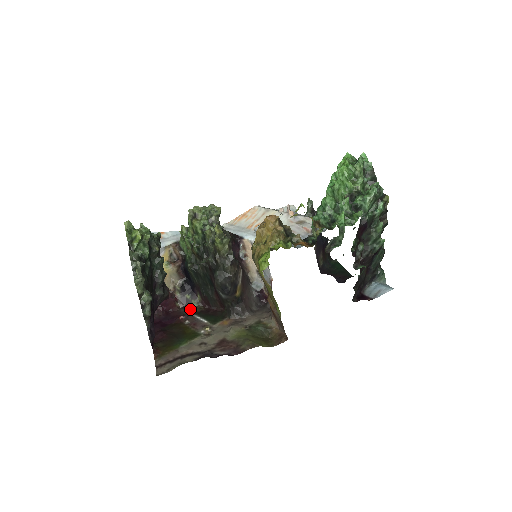
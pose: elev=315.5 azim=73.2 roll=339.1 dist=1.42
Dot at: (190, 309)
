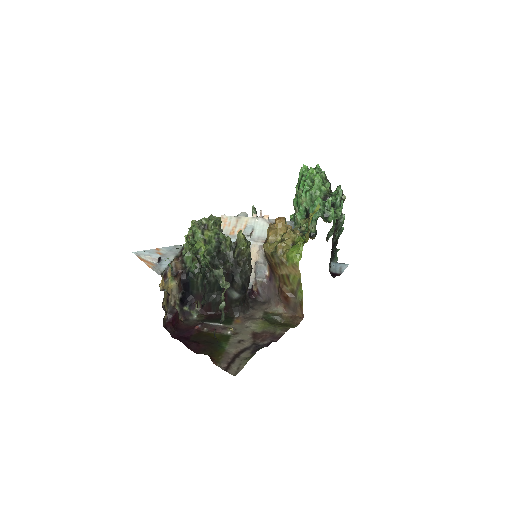
Dot at: (193, 319)
